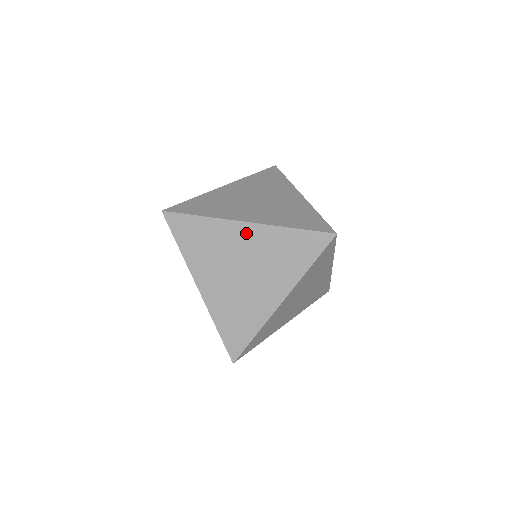
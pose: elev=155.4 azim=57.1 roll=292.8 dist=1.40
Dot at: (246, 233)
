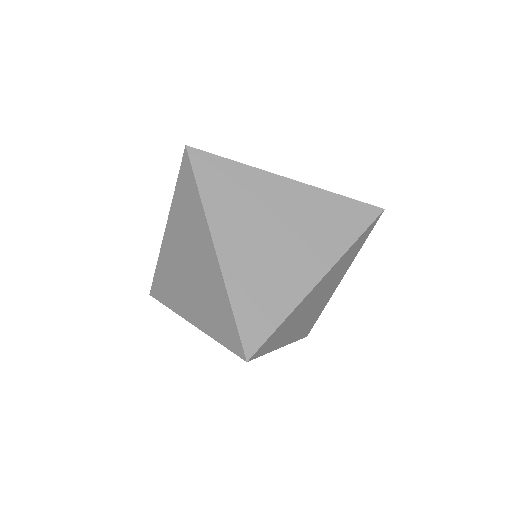
Dot at: (287, 190)
